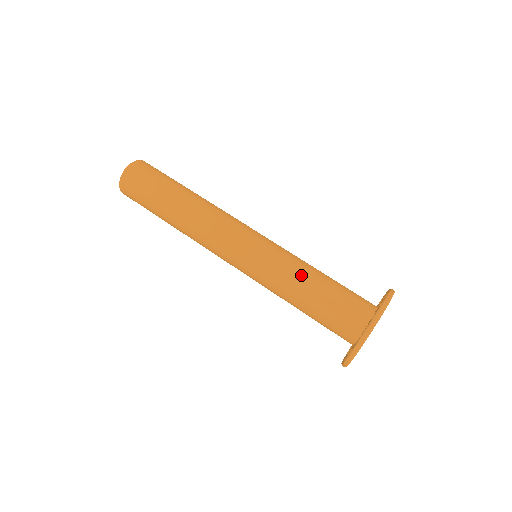
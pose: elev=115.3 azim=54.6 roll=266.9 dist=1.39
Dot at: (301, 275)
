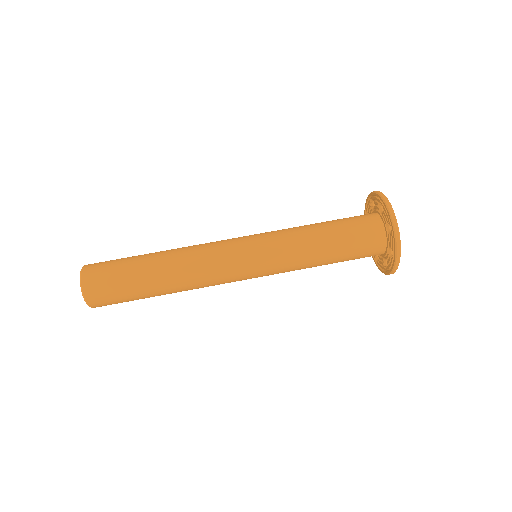
Dot at: (306, 230)
